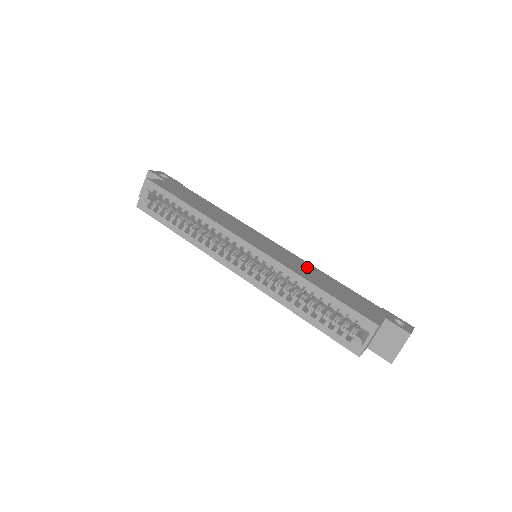
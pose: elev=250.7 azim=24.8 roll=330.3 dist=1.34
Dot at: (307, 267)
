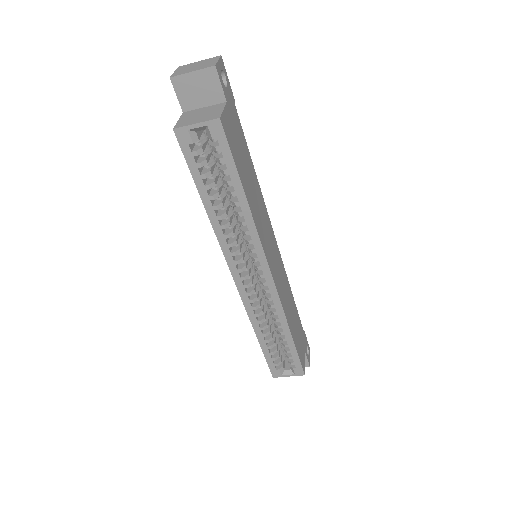
Dot at: (288, 290)
